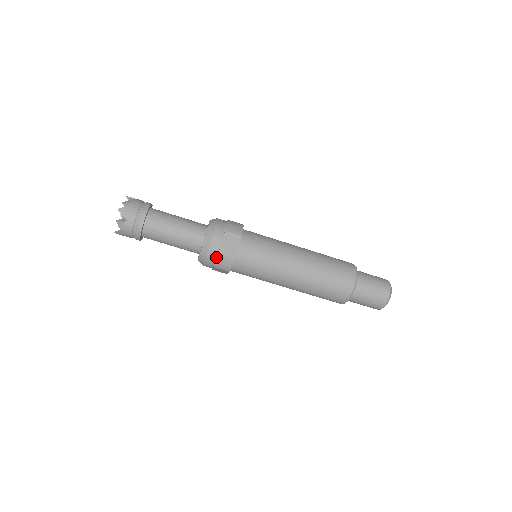
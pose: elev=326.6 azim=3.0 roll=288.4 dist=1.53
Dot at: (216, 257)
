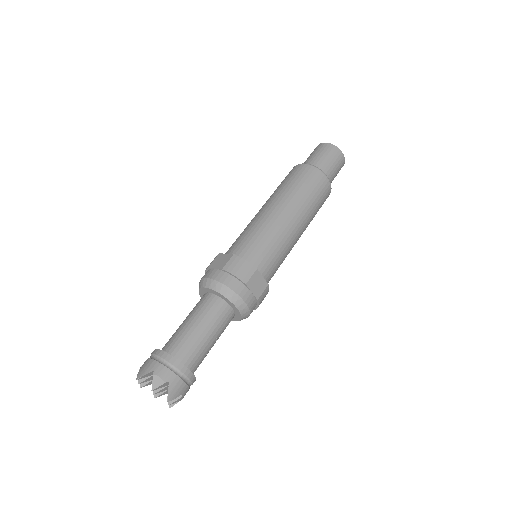
Dot at: (256, 306)
